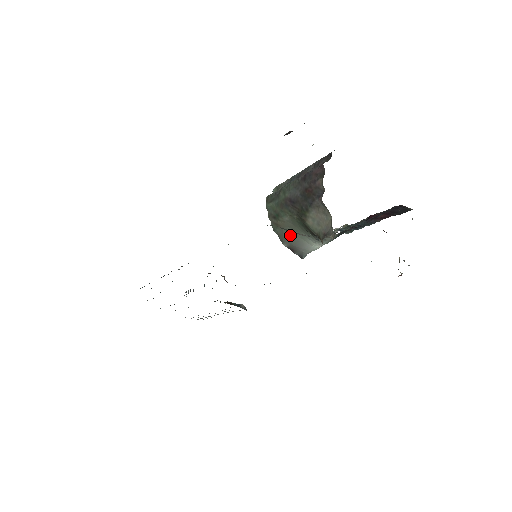
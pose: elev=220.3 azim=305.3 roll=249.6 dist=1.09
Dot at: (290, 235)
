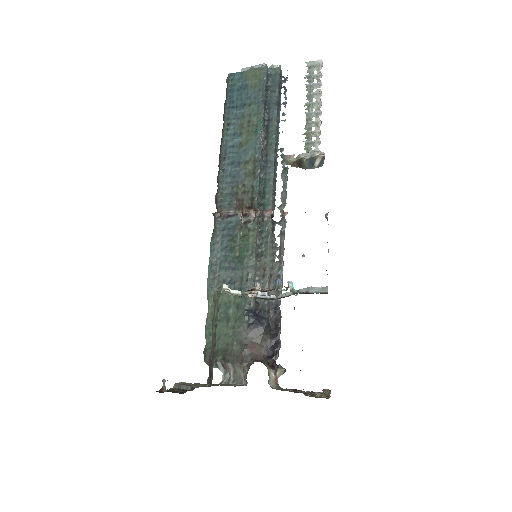
Dot at: occluded
